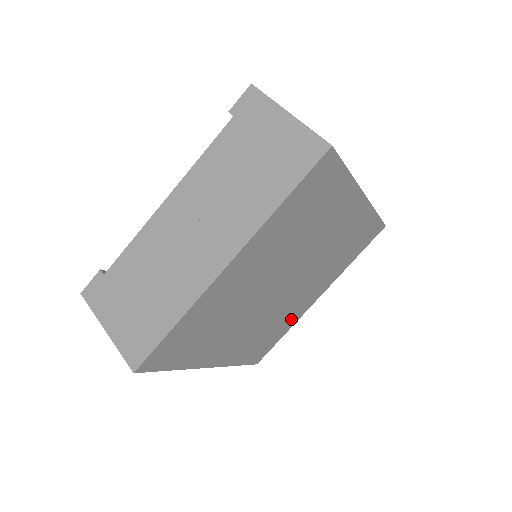
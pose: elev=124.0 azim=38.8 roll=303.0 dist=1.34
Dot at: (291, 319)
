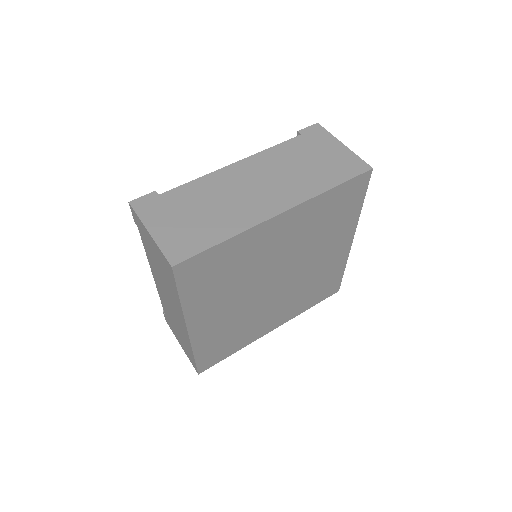
Dot at: (334, 266)
